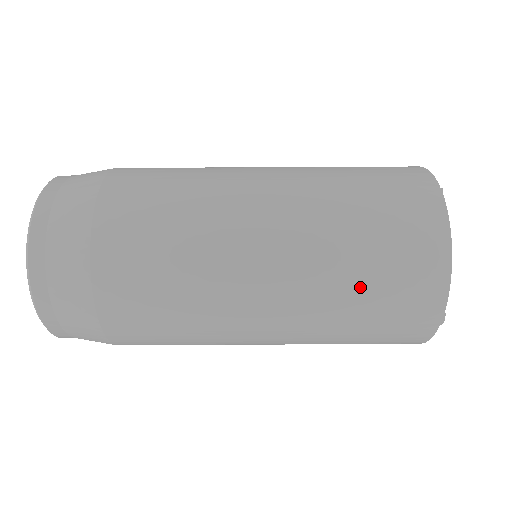
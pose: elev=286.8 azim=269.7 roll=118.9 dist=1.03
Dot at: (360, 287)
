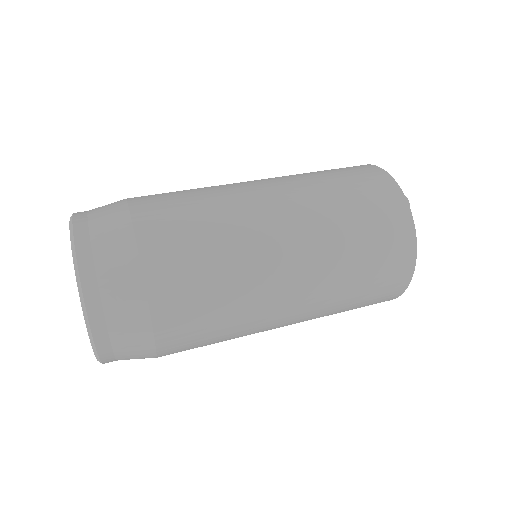
Dot at: (332, 182)
